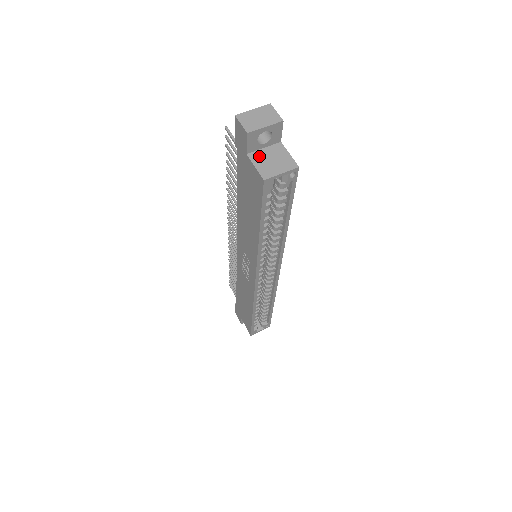
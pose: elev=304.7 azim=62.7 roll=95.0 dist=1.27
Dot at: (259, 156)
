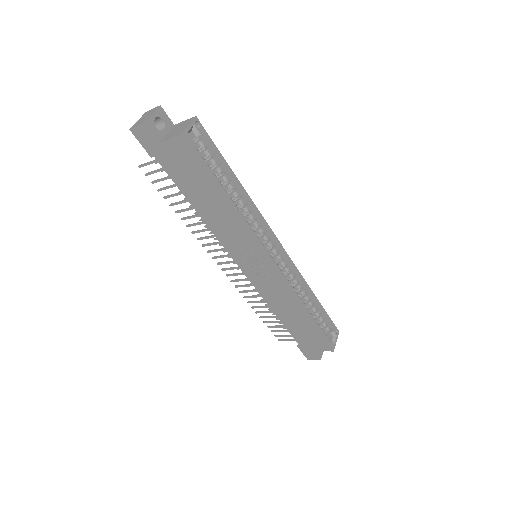
Dot at: (167, 136)
